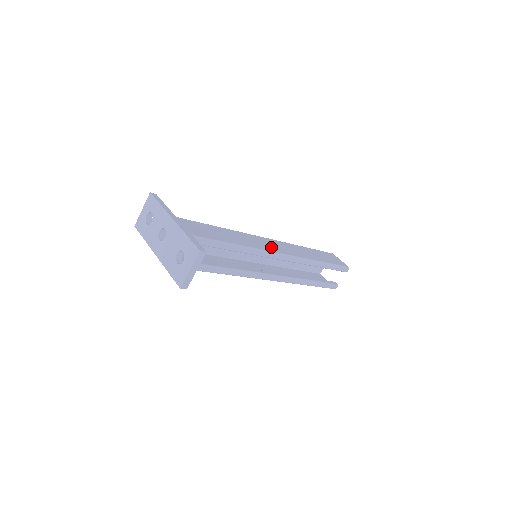
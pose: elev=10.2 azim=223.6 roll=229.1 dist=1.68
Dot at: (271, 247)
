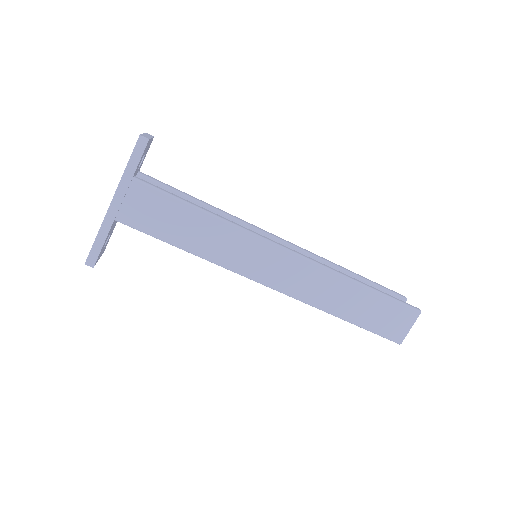
Dot at: occluded
